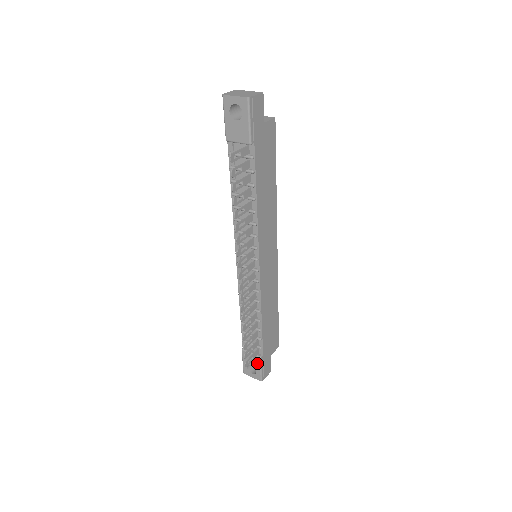
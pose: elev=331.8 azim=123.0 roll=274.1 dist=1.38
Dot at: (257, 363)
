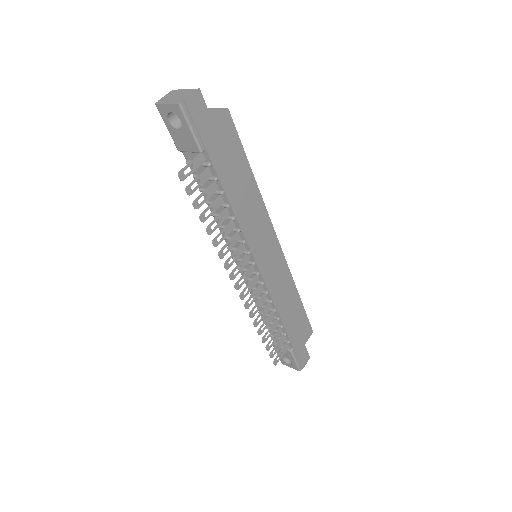
Dot at: (290, 356)
